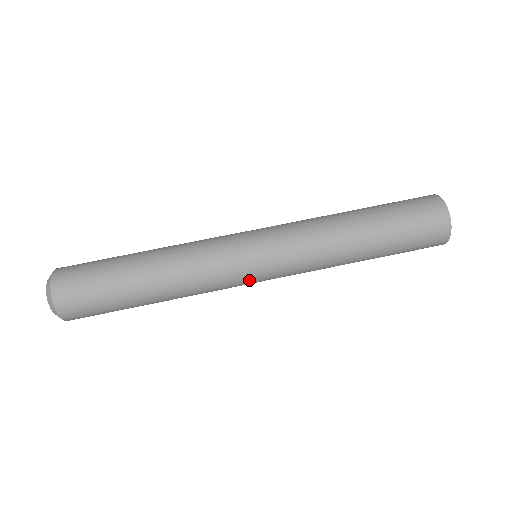
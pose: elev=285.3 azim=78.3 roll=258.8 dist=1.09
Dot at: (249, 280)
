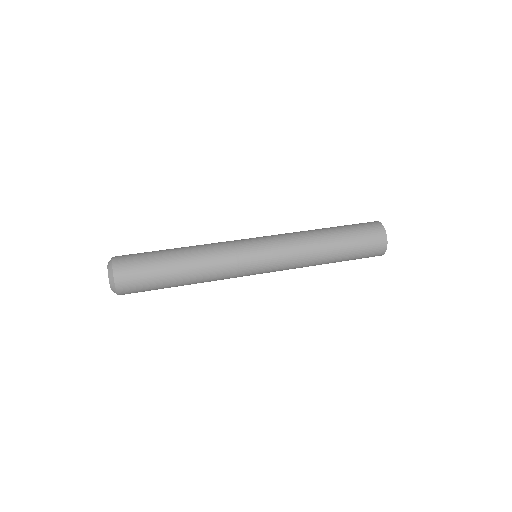
Dot at: (250, 250)
